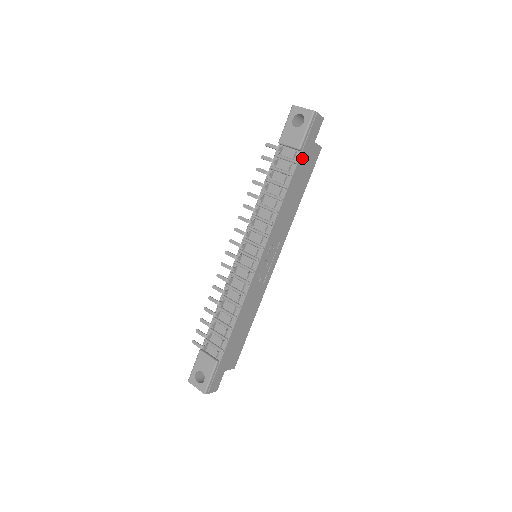
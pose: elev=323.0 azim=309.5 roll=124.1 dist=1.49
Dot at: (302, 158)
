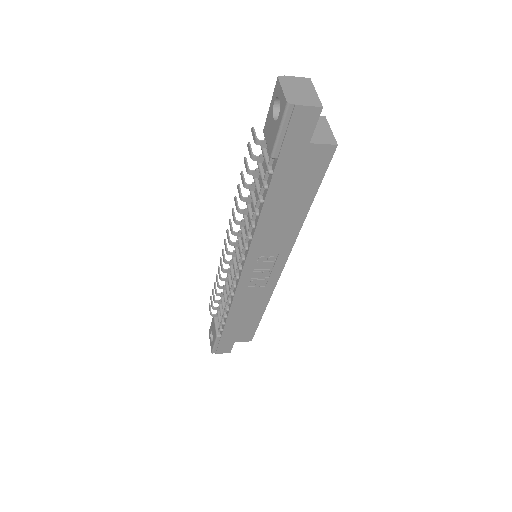
Dot at: (283, 167)
